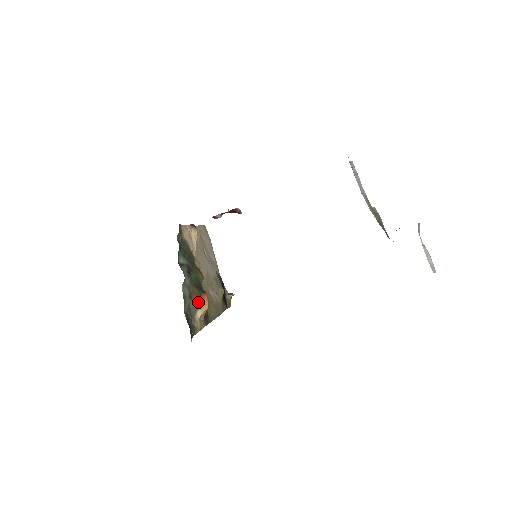
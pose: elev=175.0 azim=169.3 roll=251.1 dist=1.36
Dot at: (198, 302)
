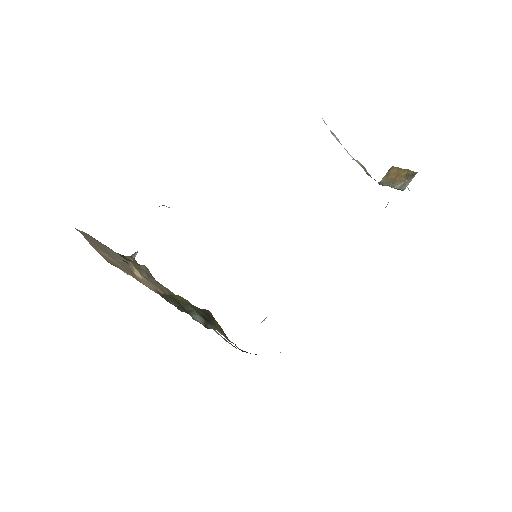
Dot at: occluded
